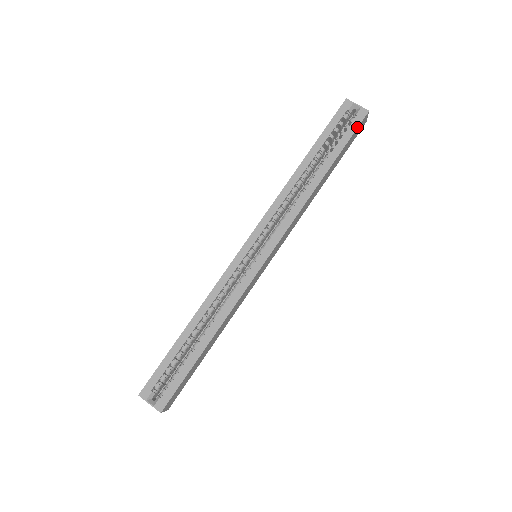
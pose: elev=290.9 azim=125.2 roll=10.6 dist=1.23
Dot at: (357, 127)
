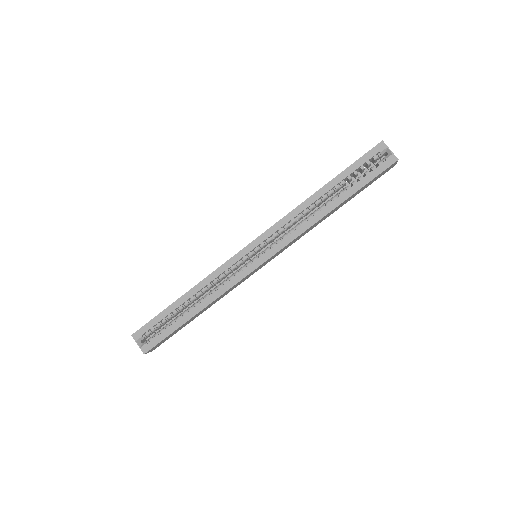
Dot at: (381, 172)
